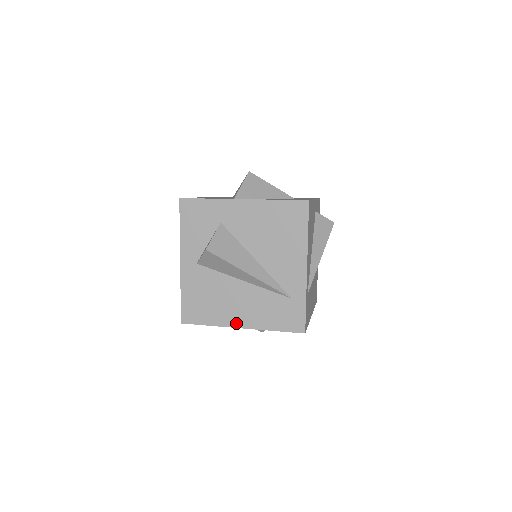
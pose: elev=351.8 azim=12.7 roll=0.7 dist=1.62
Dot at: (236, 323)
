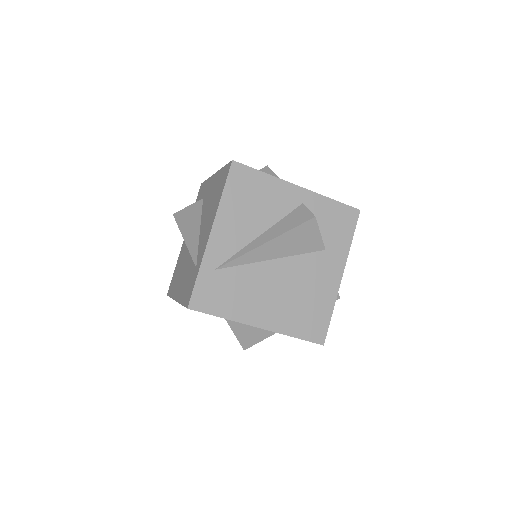
Dot at: (176, 295)
